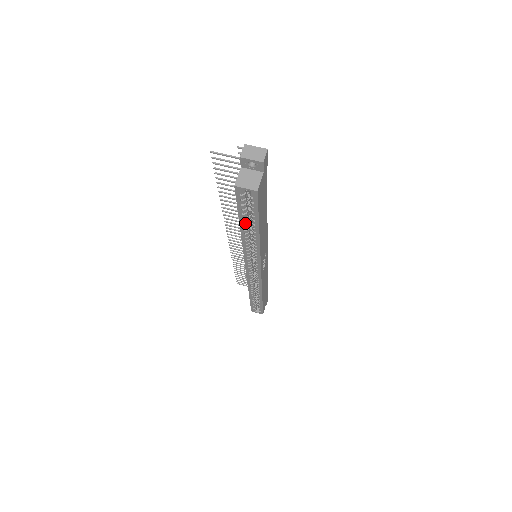
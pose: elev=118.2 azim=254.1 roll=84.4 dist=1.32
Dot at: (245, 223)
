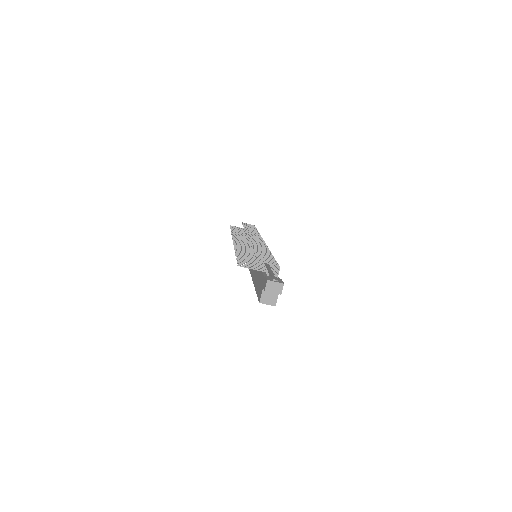
Dot at: occluded
